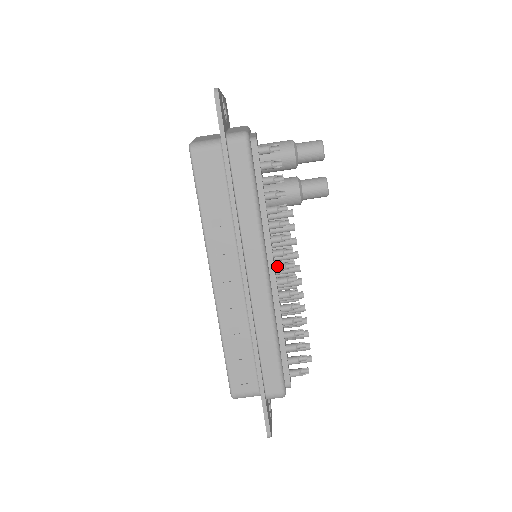
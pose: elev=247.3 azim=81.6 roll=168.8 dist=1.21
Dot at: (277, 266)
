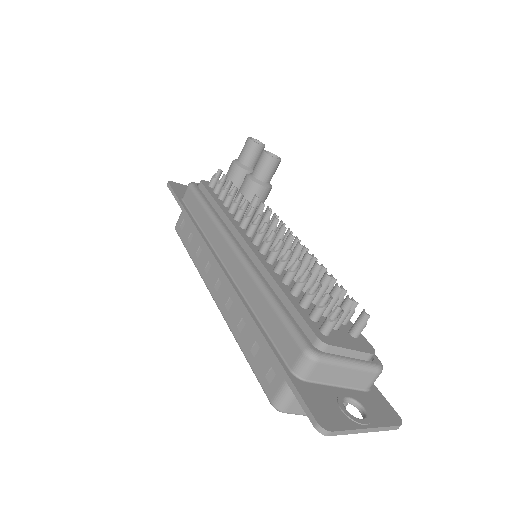
Dot at: (253, 239)
